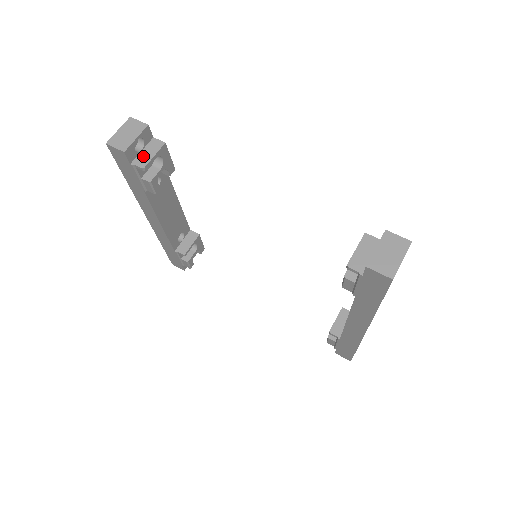
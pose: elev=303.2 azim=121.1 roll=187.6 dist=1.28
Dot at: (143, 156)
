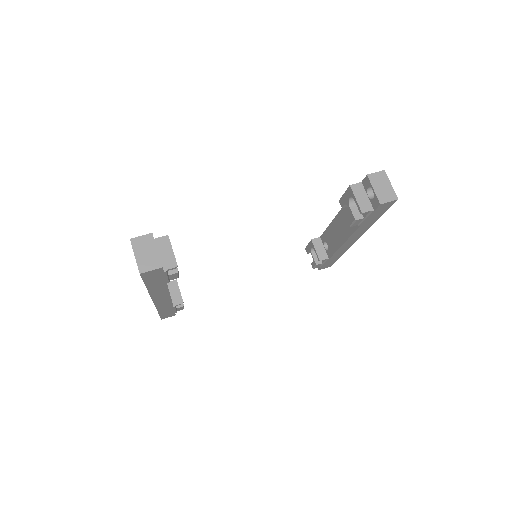
Dot at: (165, 258)
